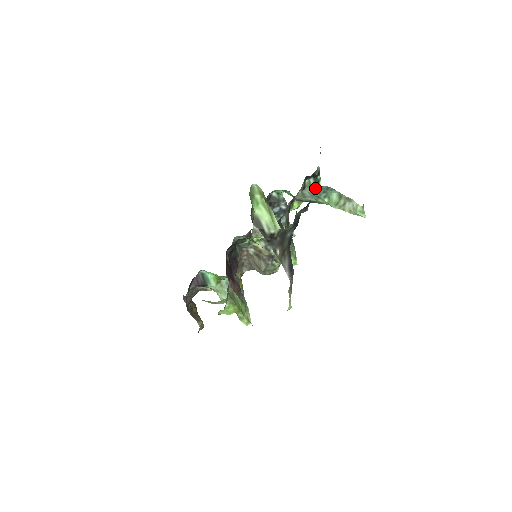
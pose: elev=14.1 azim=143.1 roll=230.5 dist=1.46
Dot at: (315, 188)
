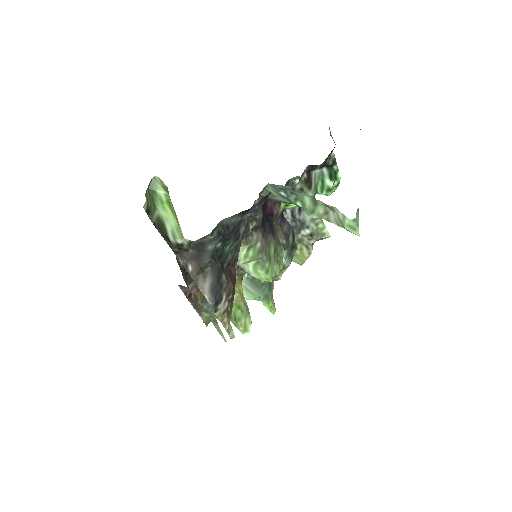
Dot at: (277, 186)
